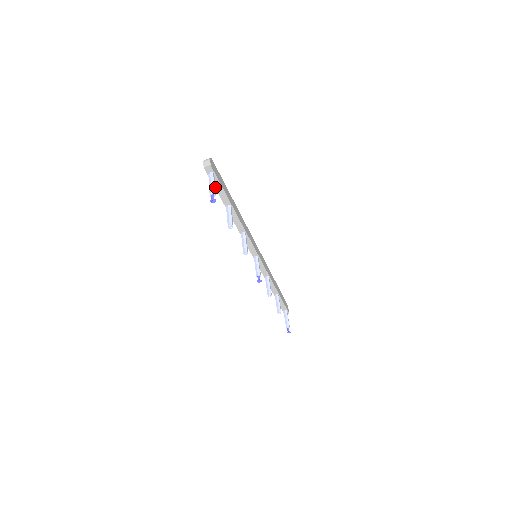
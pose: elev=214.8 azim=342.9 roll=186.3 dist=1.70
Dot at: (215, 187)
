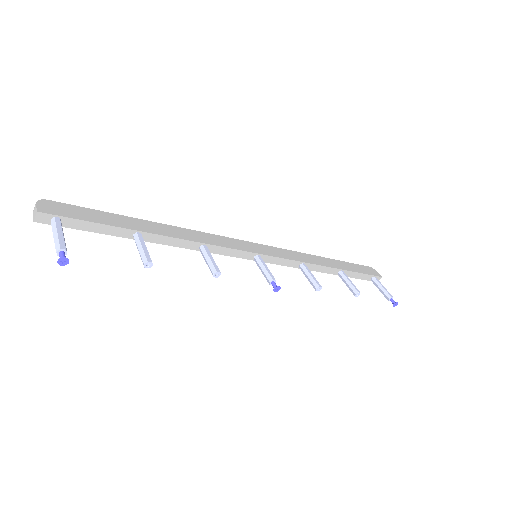
Dot at: (86, 230)
